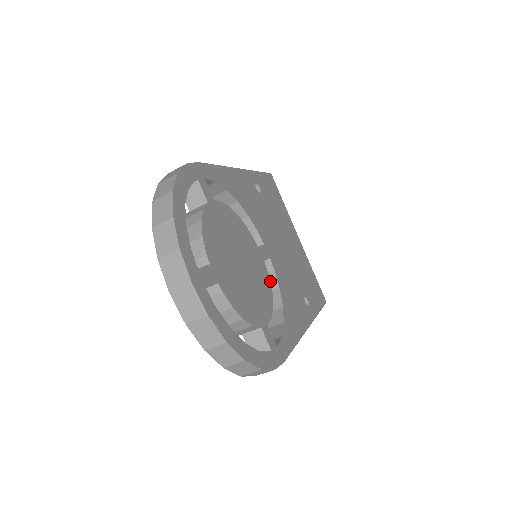
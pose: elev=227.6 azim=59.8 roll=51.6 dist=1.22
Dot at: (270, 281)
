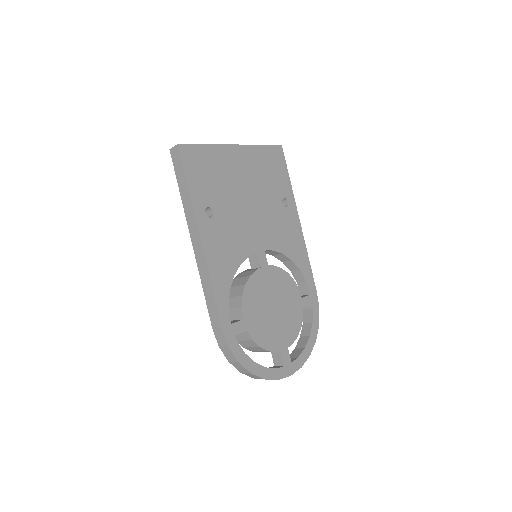
Dot at: (273, 253)
